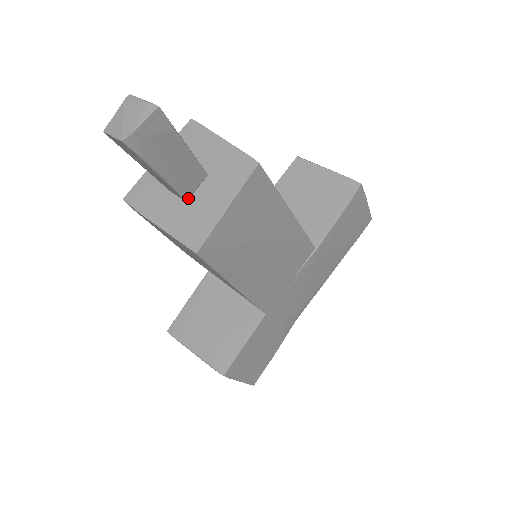
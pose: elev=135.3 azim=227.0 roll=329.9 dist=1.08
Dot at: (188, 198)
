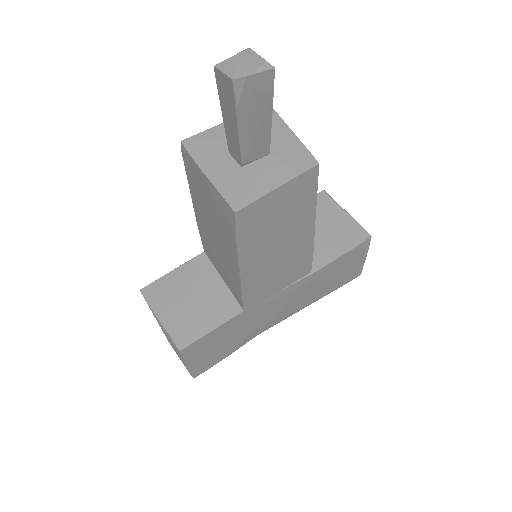
Dot at: (244, 165)
